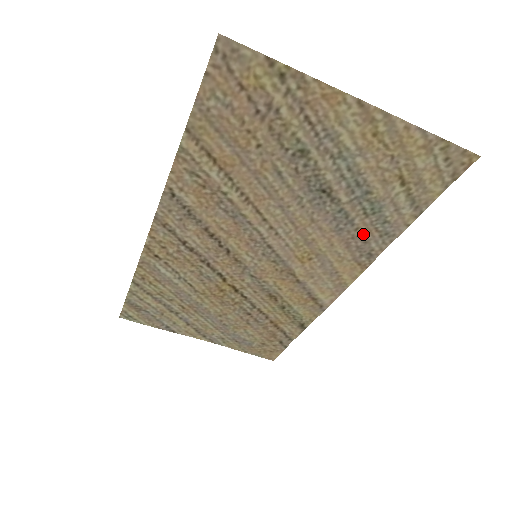
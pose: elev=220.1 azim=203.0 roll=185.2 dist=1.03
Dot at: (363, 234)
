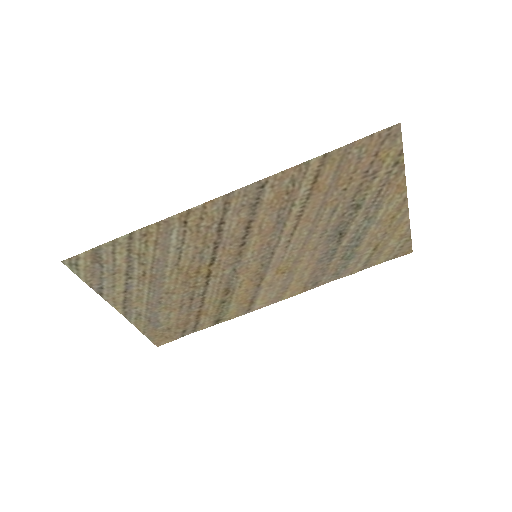
Dot at: (327, 269)
